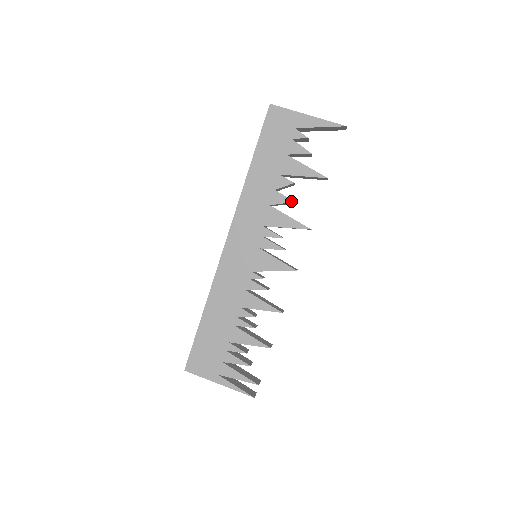
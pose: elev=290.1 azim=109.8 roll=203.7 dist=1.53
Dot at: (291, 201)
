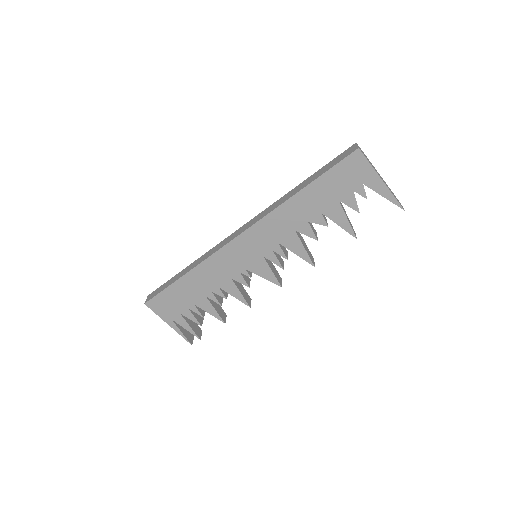
Dot at: (315, 238)
